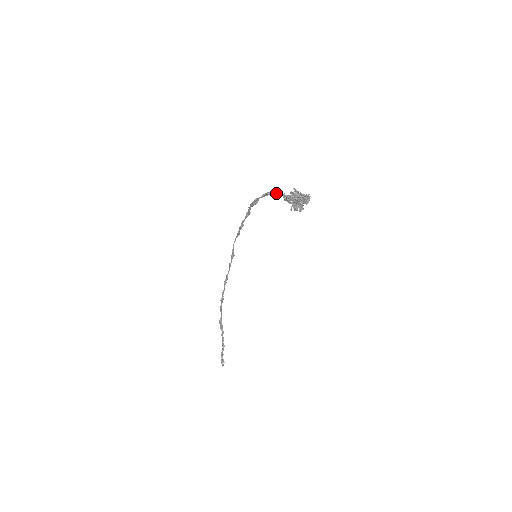
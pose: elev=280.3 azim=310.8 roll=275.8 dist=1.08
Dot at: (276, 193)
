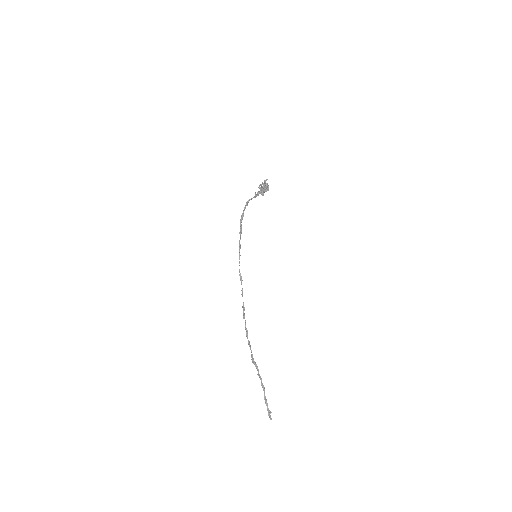
Dot at: (251, 198)
